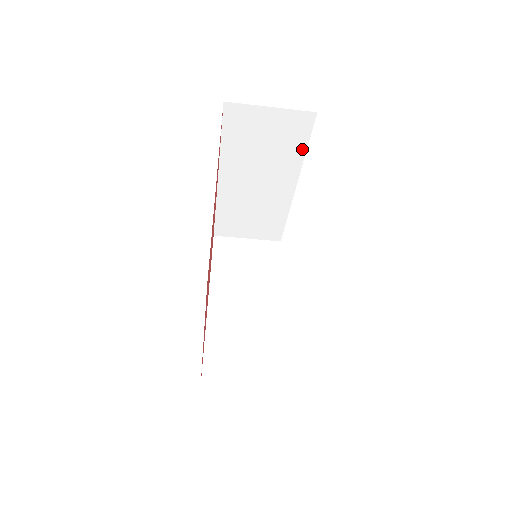
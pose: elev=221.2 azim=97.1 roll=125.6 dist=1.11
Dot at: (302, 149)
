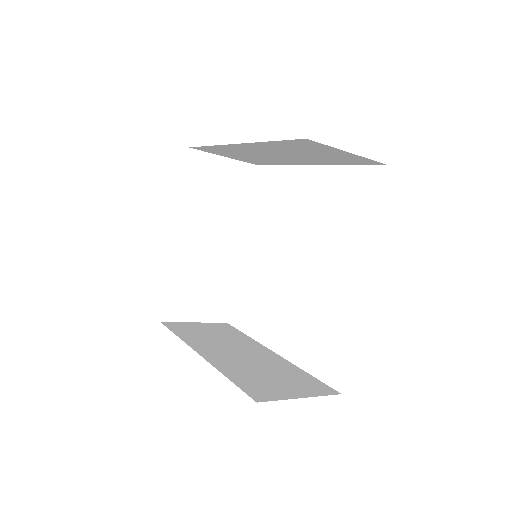
Dot at: (345, 163)
